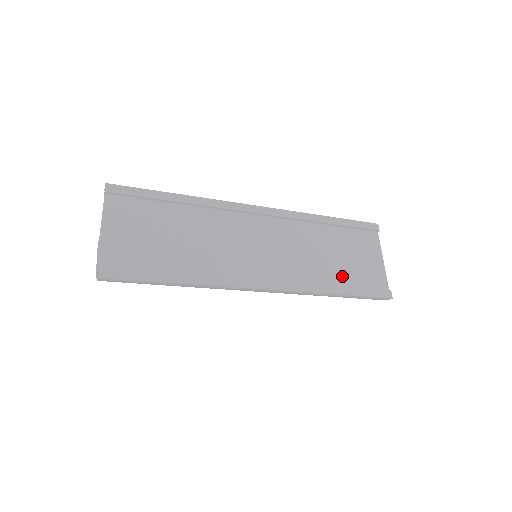
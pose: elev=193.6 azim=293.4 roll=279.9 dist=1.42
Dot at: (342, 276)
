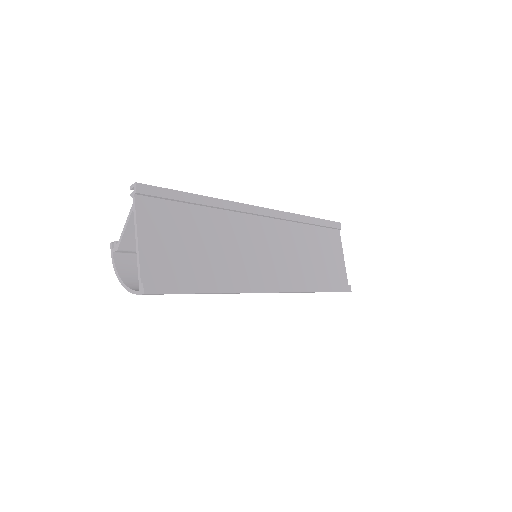
Dot at: (320, 274)
